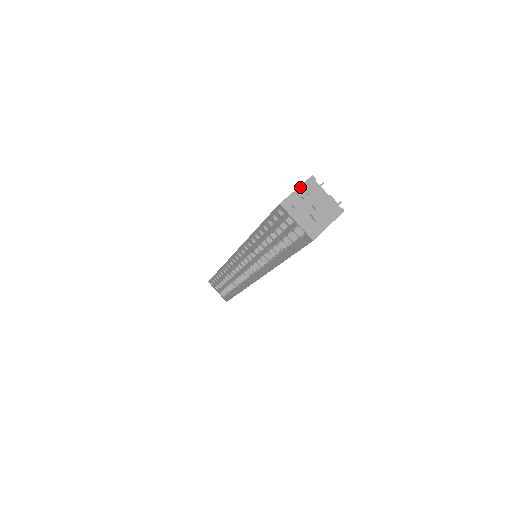
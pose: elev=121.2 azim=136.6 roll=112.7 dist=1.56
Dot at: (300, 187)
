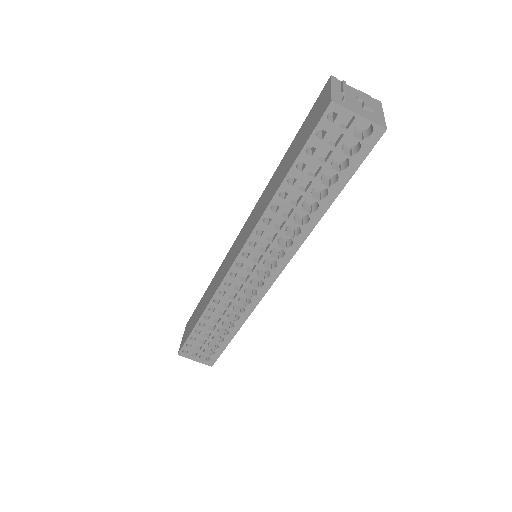
Dot at: (332, 85)
